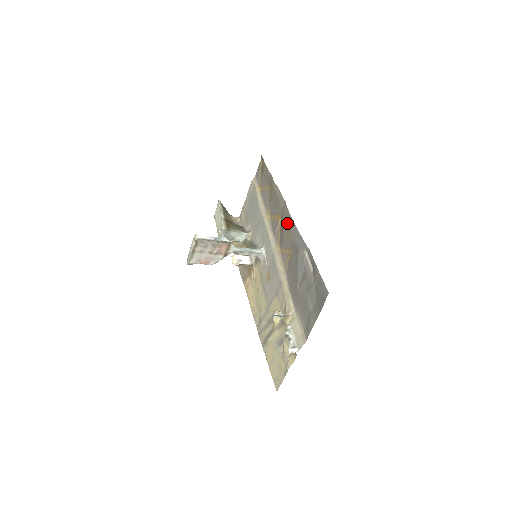
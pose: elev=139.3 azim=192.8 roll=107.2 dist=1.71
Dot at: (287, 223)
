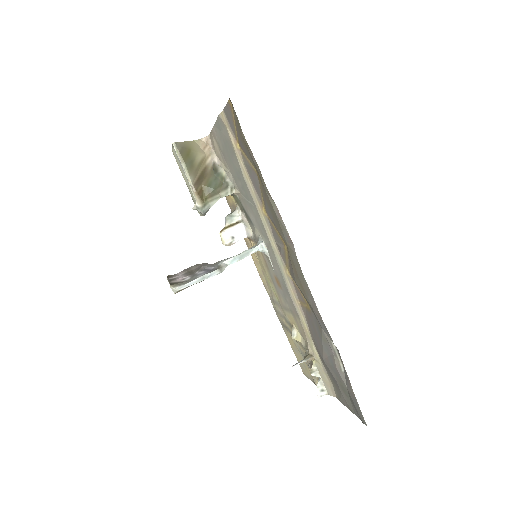
Dot at: (300, 280)
